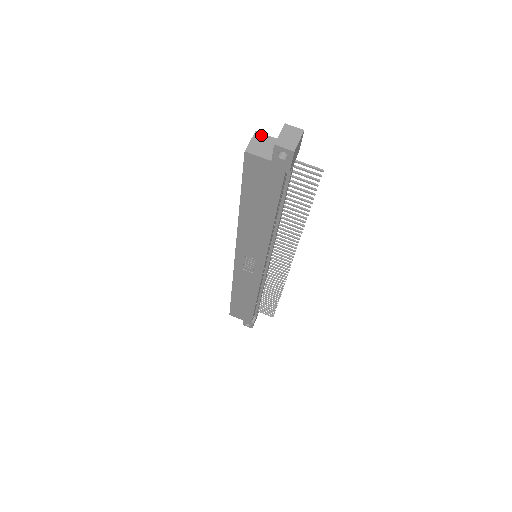
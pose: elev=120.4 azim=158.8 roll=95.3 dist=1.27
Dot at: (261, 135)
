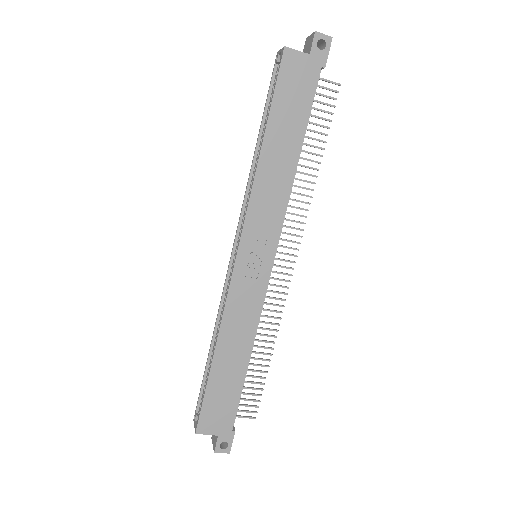
Dot at: occluded
